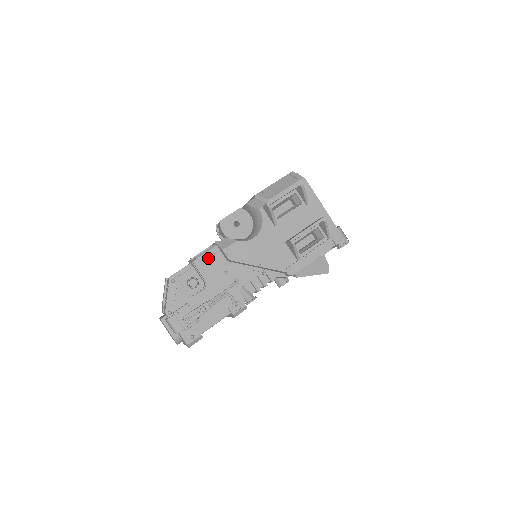
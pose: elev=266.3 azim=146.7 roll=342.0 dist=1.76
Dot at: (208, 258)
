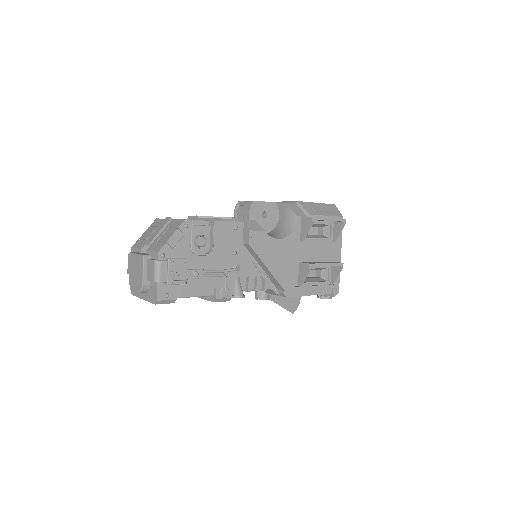
Dot at: (229, 228)
